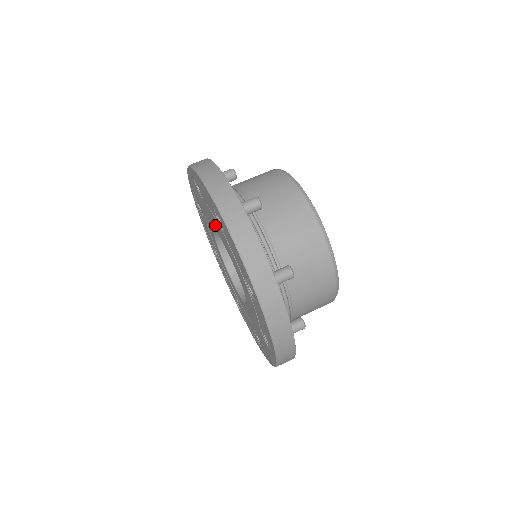
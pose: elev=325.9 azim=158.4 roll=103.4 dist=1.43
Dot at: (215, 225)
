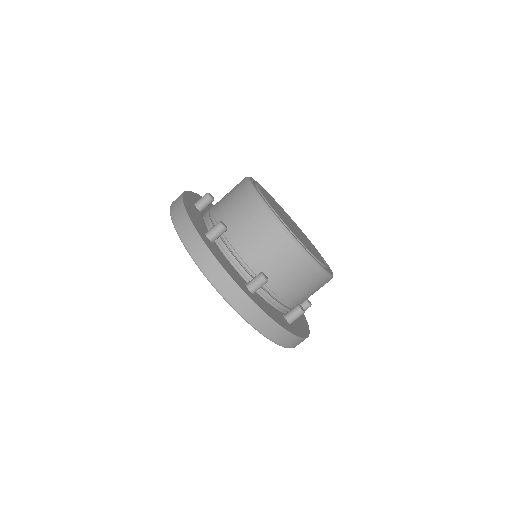
Dot at: occluded
